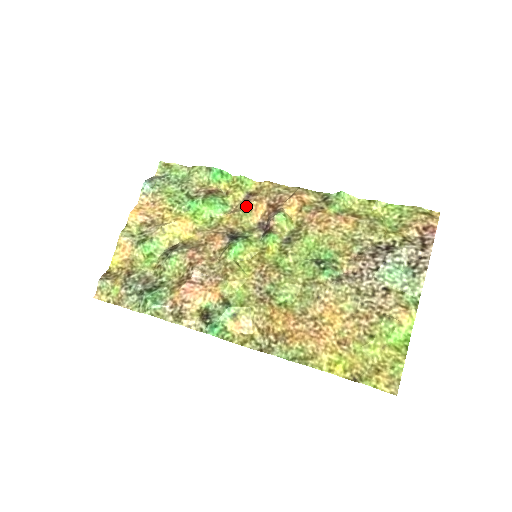
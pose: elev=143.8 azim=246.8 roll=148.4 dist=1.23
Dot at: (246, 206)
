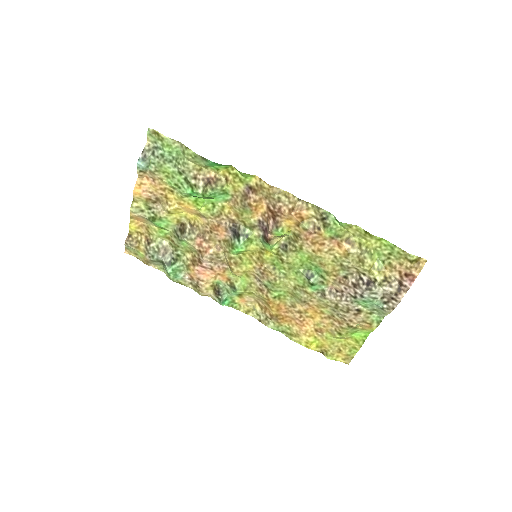
Dot at: (246, 205)
